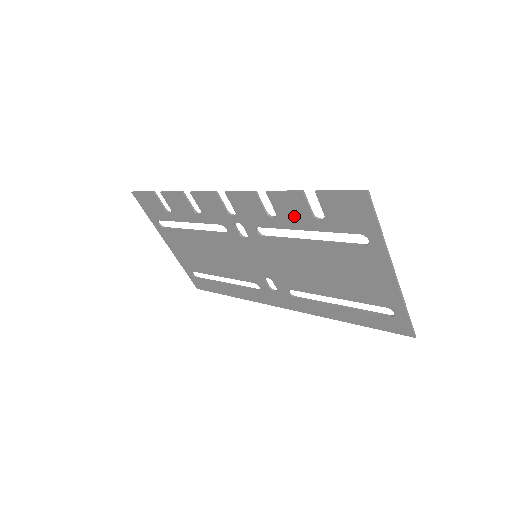
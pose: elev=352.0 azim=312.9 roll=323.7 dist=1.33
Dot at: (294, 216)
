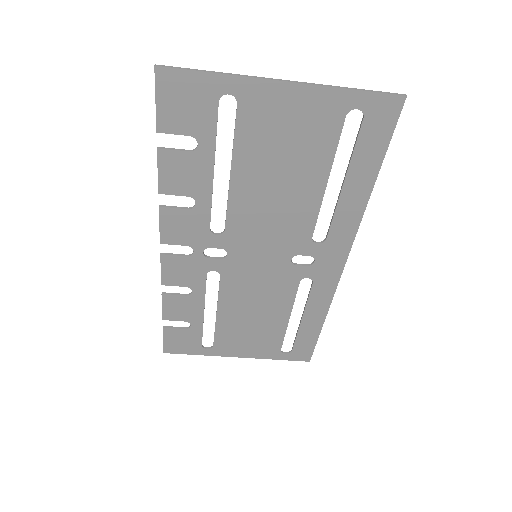
Dot at: (192, 176)
